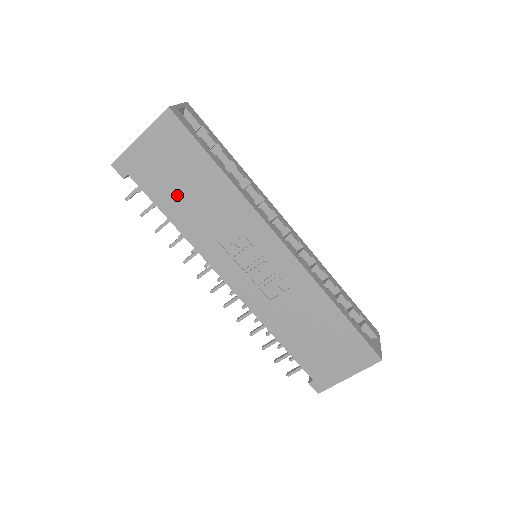
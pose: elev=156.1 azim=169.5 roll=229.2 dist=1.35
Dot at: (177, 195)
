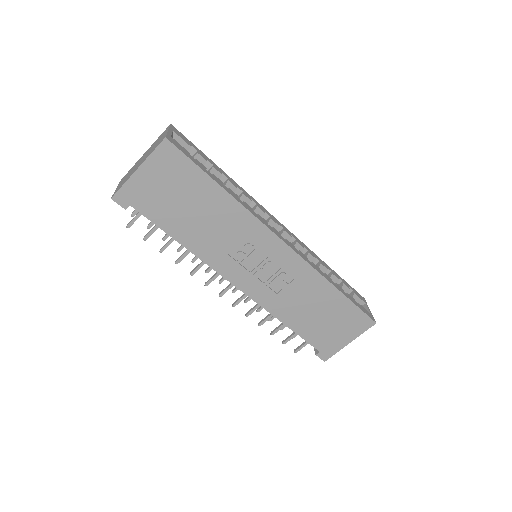
Dot at: (181, 217)
